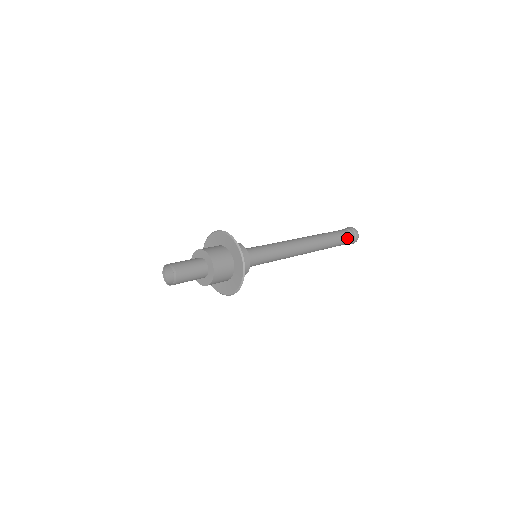
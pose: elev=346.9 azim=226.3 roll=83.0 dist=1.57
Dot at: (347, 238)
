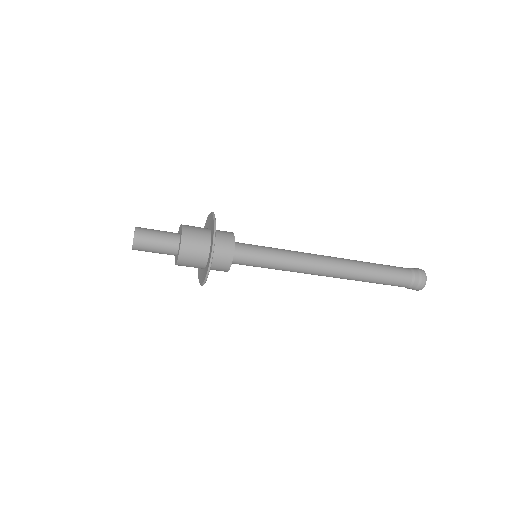
Dot at: (402, 268)
